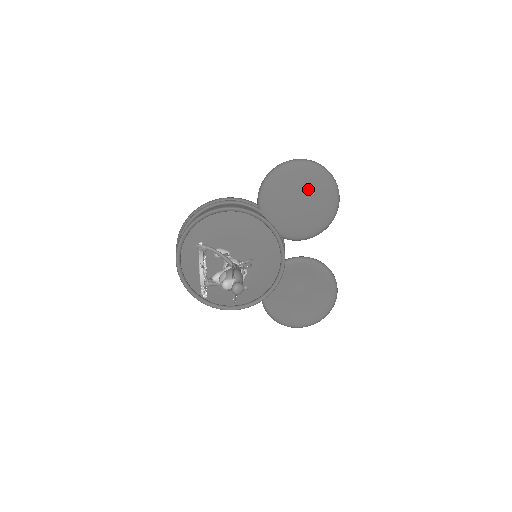
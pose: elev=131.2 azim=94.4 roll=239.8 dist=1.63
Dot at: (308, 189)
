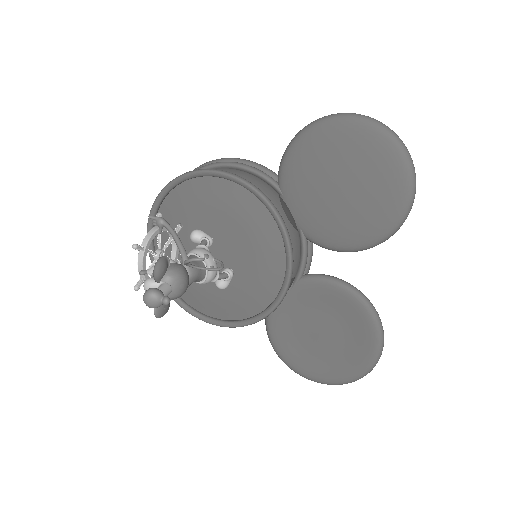
Dot at: (358, 168)
